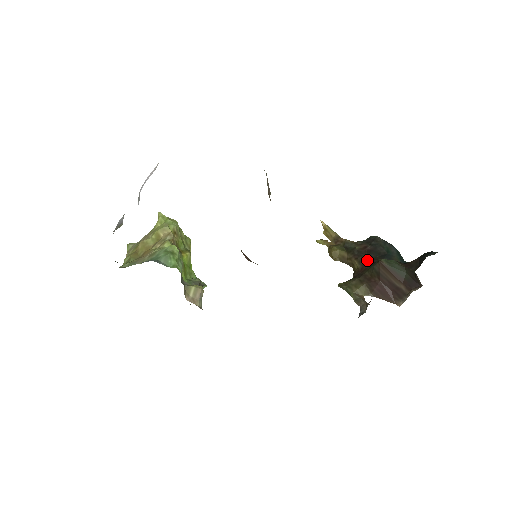
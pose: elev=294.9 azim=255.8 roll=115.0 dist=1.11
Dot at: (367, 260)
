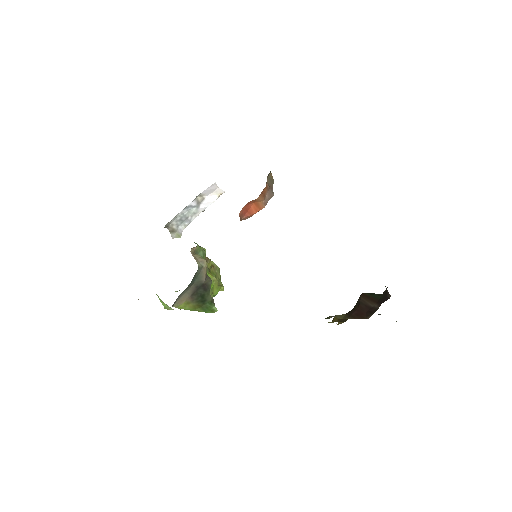
Dot at: occluded
